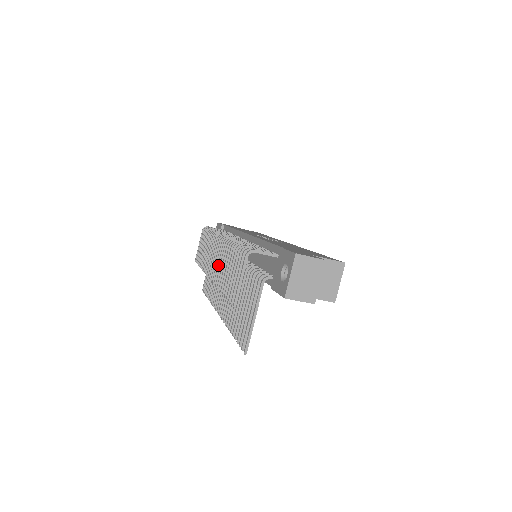
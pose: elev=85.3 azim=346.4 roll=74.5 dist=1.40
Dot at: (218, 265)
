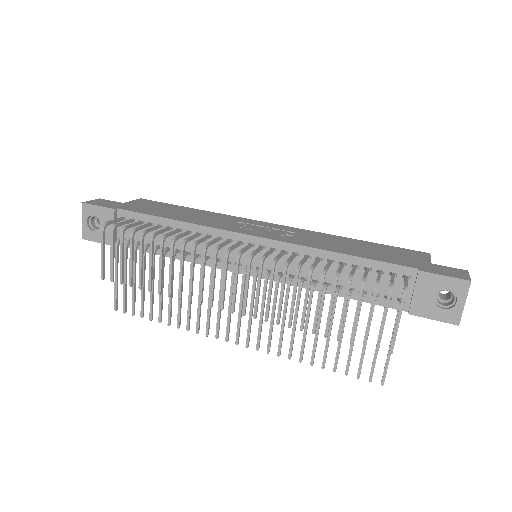
Dot at: (270, 298)
